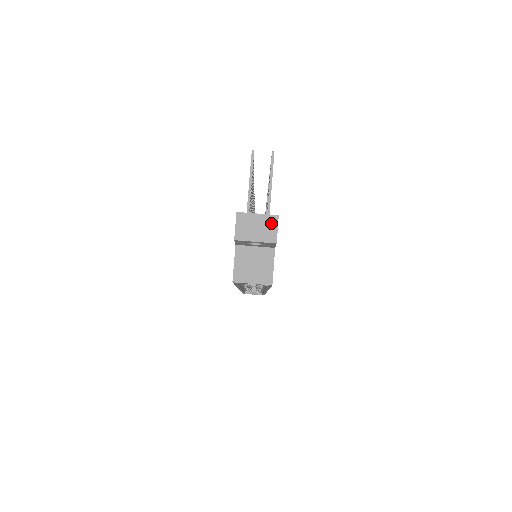
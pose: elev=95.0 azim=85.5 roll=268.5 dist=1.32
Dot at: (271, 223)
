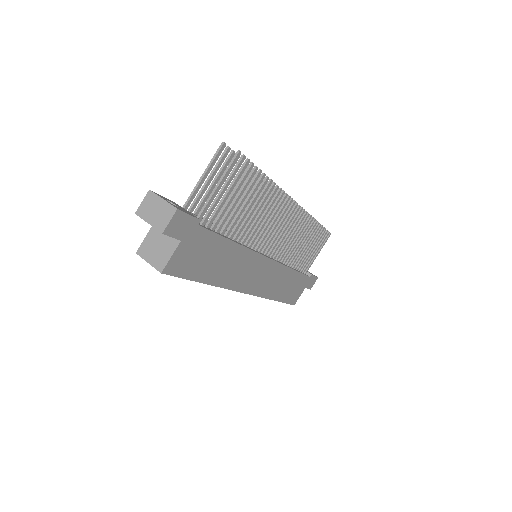
Dot at: (168, 213)
